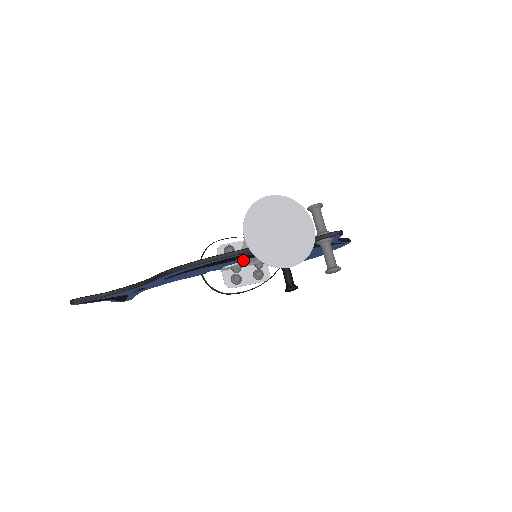
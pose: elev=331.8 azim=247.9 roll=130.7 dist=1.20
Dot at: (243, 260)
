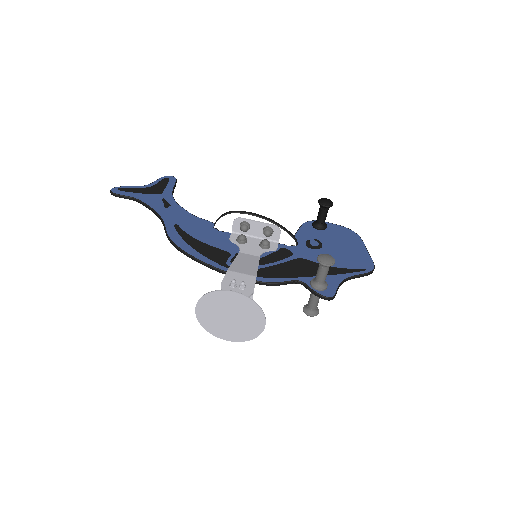
Dot at: occluded
